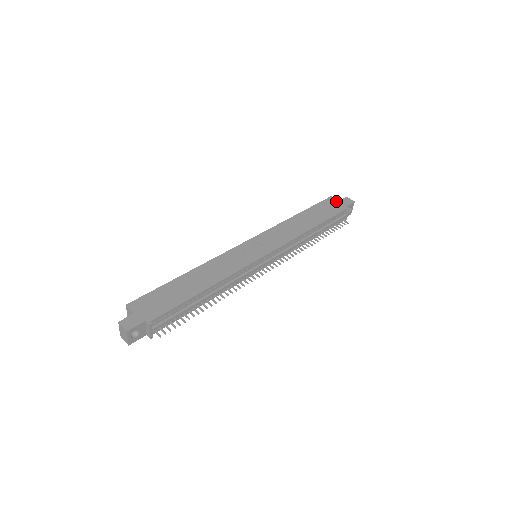
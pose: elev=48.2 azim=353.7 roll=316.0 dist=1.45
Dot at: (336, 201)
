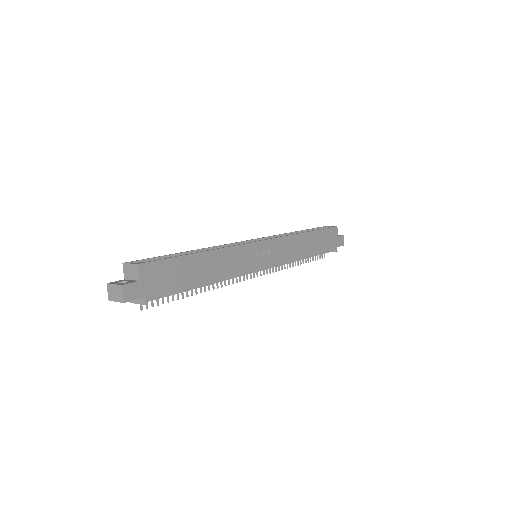
Dot at: (336, 235)
